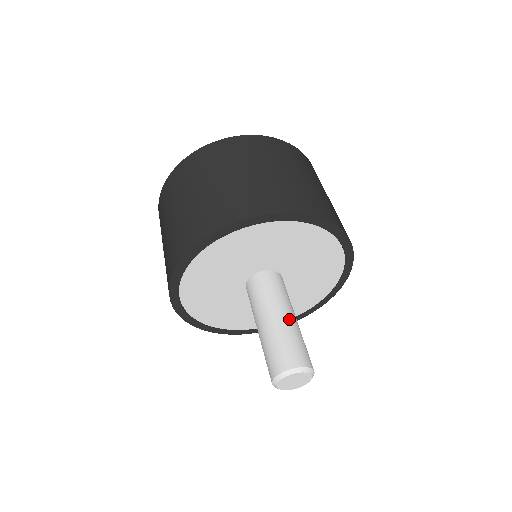
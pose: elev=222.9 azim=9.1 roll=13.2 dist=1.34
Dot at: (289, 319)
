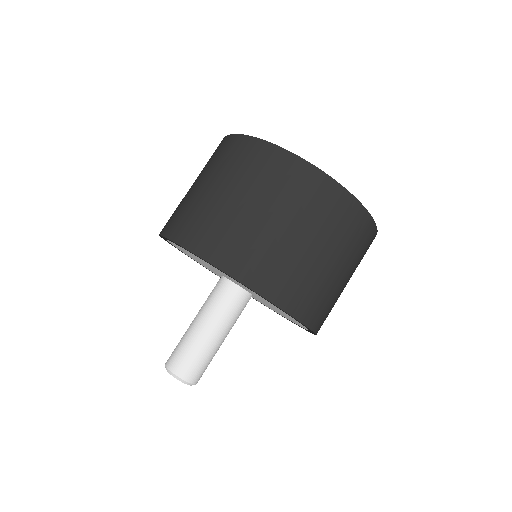
Dot at: (197, 329)
